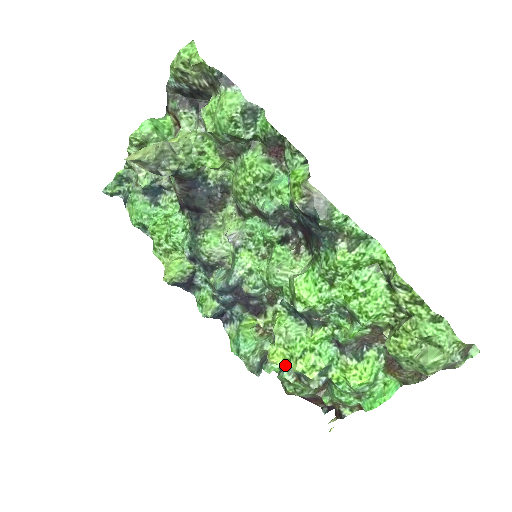
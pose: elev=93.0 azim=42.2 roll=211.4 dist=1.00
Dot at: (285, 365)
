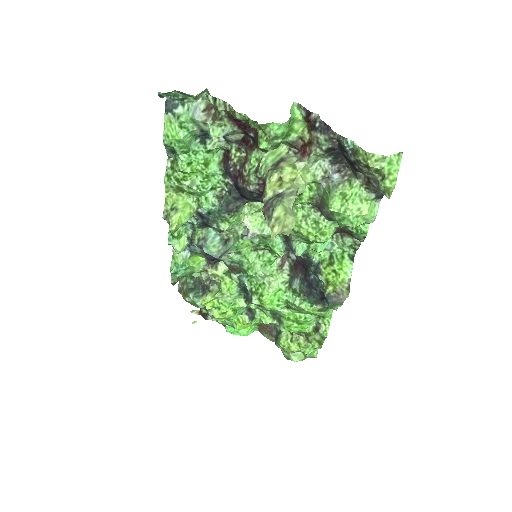
Dot at: (210, 309)
